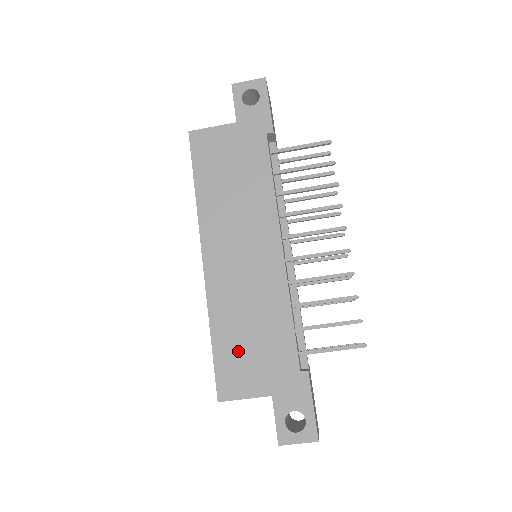
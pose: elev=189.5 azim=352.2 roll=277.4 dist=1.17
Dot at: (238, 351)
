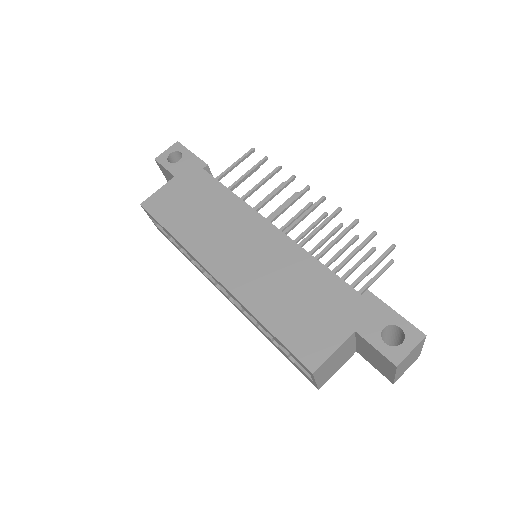
Dot at: (297, 319)
